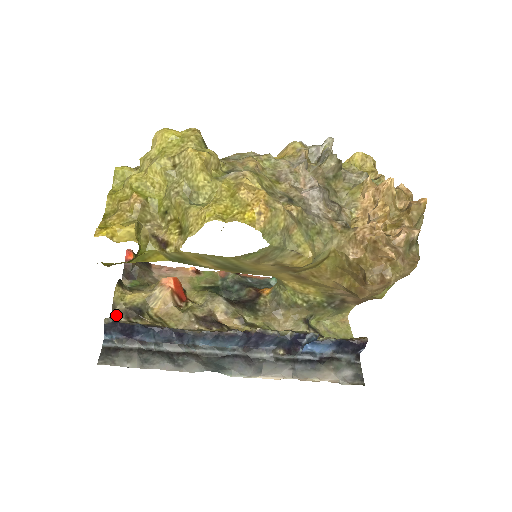
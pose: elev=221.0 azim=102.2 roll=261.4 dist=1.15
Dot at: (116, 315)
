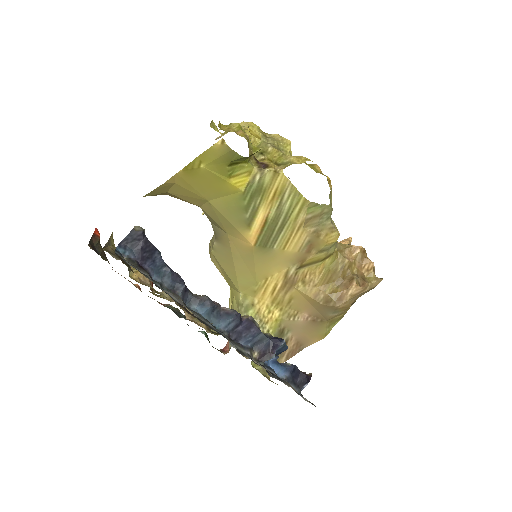
Dot at: (108, 251)
